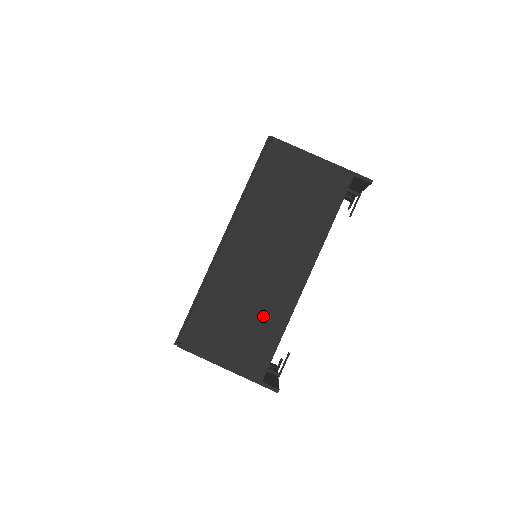
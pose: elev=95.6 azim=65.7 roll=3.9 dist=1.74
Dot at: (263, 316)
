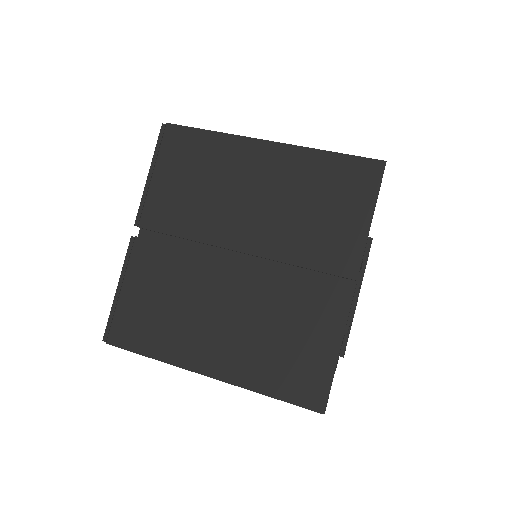
Dot at: occluded
